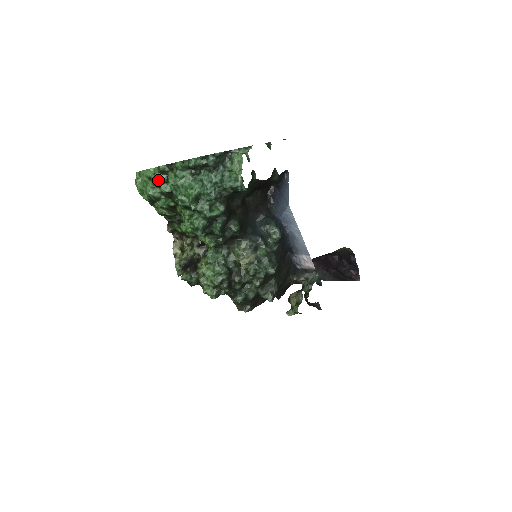
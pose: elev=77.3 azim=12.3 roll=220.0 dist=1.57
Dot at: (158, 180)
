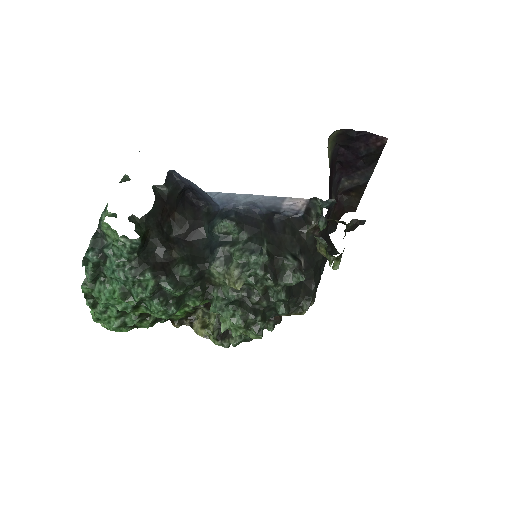
Dot at: (100, 314)
